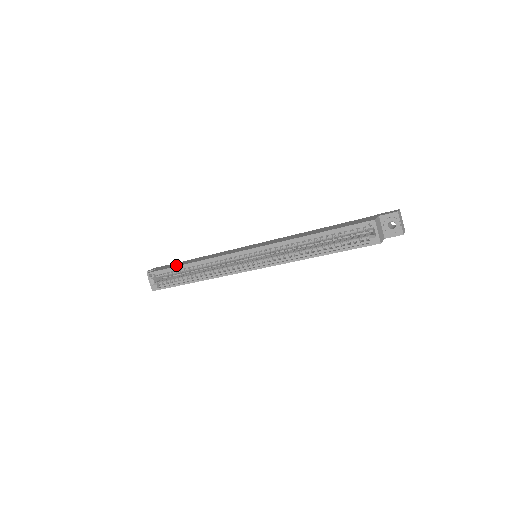
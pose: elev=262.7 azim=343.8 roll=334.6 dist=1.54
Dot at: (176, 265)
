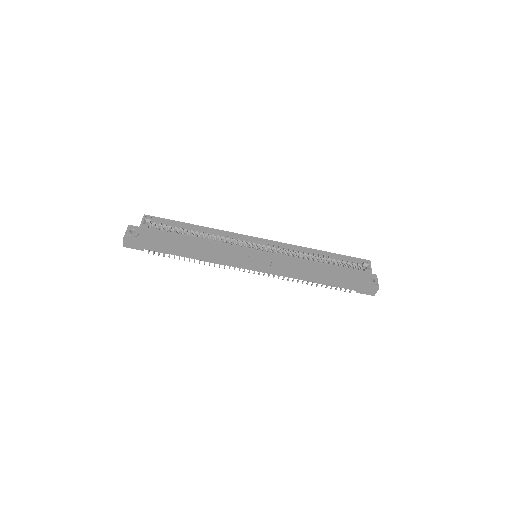
Dot at: occluded
